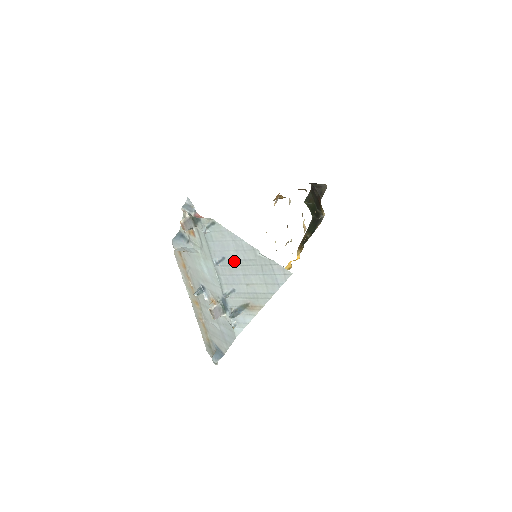
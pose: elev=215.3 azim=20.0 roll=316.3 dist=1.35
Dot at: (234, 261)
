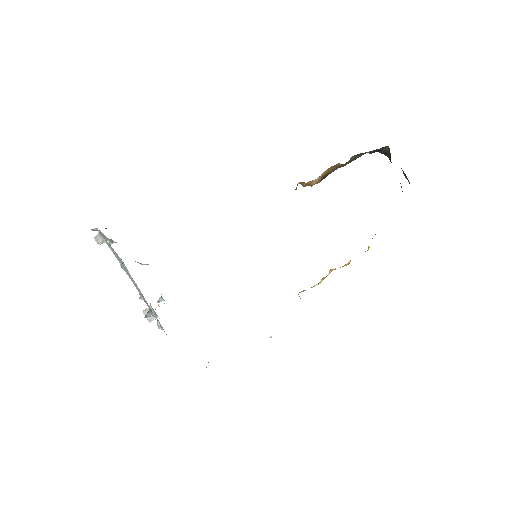
Dot at: occluded
